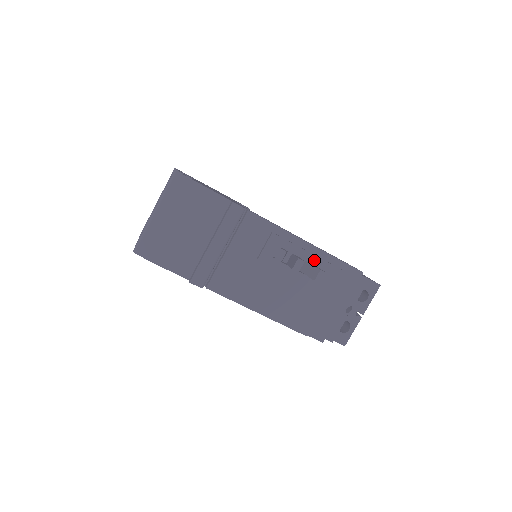
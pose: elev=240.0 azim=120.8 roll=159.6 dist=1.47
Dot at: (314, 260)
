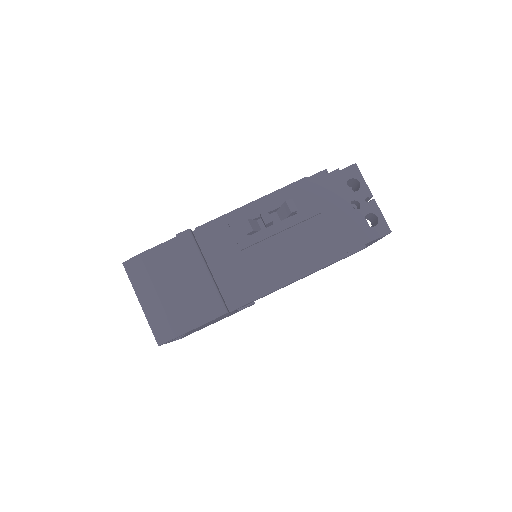
Dot at: (278, 203)
